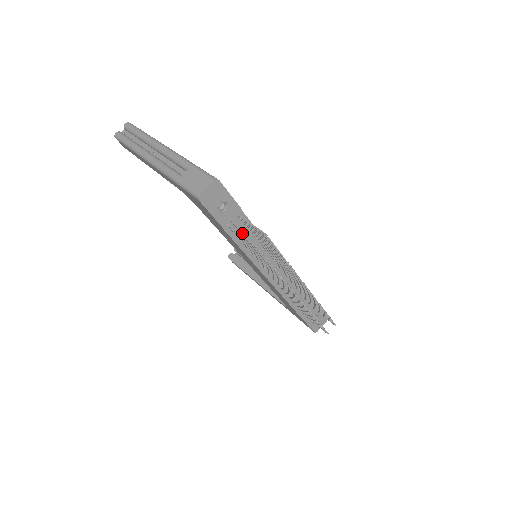
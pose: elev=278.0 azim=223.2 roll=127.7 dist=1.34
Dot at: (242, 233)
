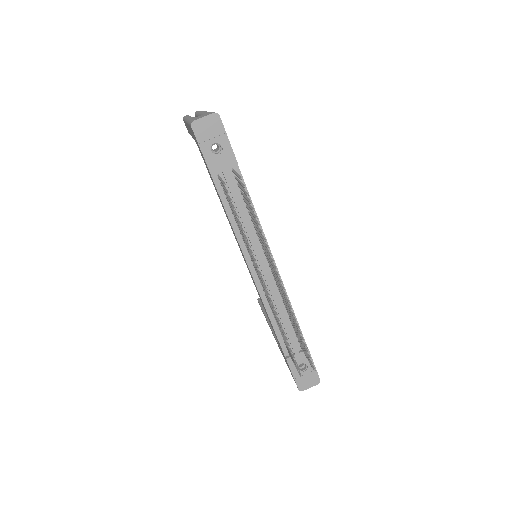
Dot at: (232, 193)
